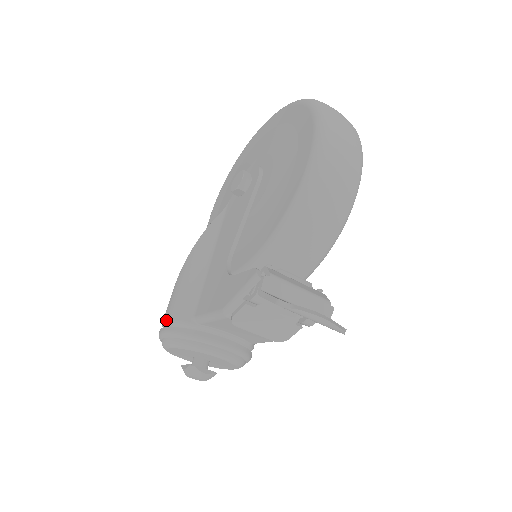
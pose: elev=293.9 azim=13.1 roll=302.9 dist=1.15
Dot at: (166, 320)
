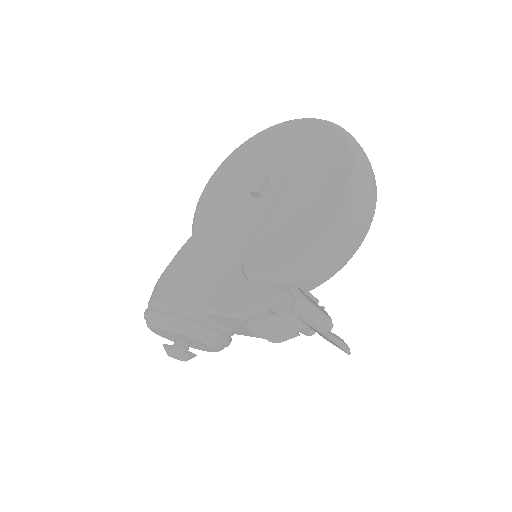
Dot at: (161, 302)
